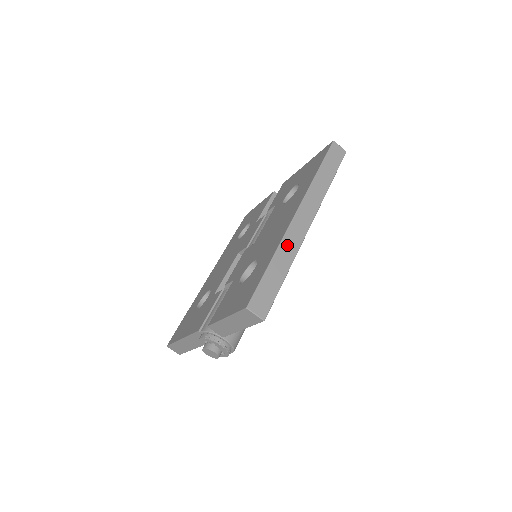
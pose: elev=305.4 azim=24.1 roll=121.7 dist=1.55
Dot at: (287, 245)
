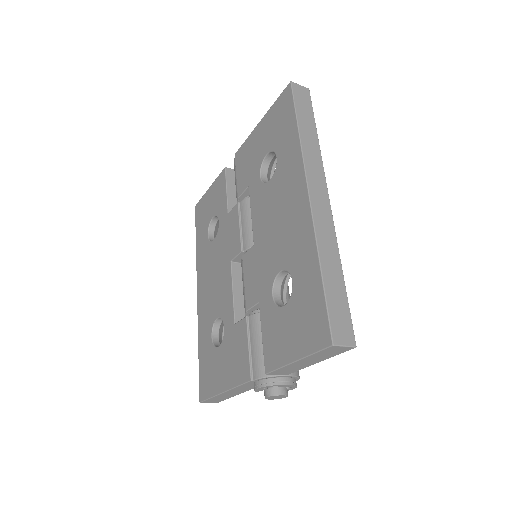
Dot at: (323, 239)
